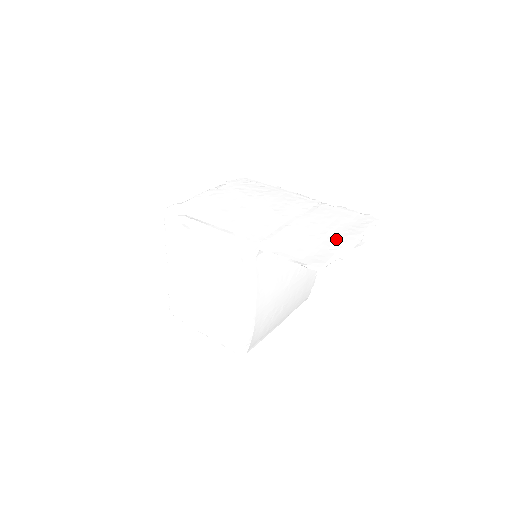
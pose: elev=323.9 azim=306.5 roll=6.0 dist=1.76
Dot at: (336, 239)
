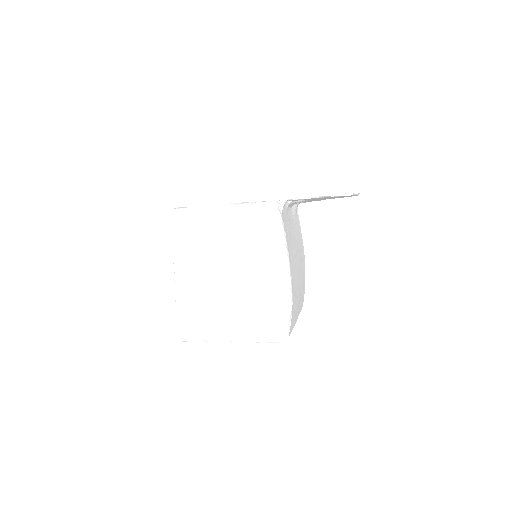
Dot at: occluded
